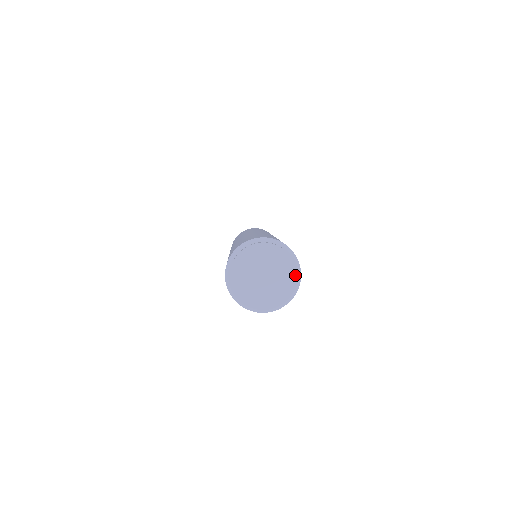
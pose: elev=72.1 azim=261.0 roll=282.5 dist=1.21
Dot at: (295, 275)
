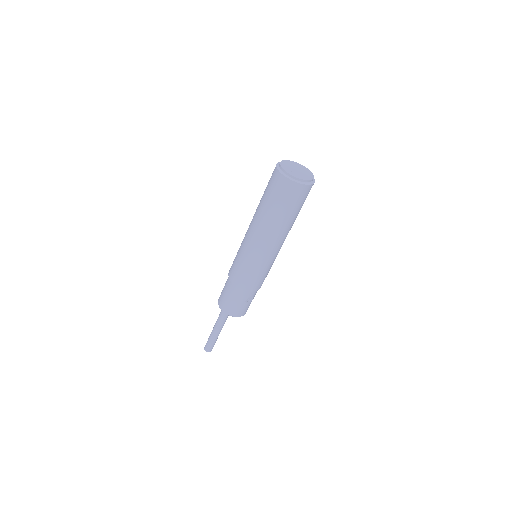
Dot at: (310, 179)
